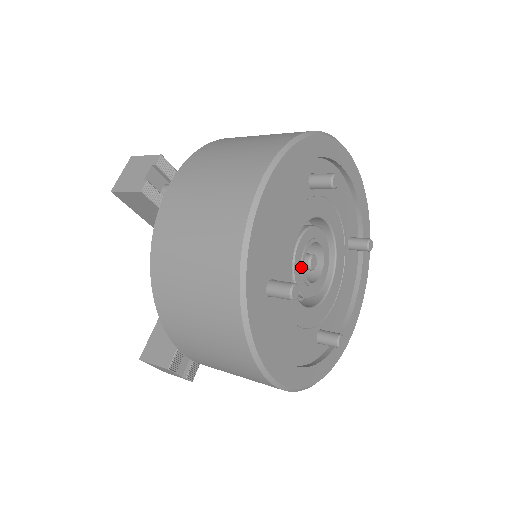
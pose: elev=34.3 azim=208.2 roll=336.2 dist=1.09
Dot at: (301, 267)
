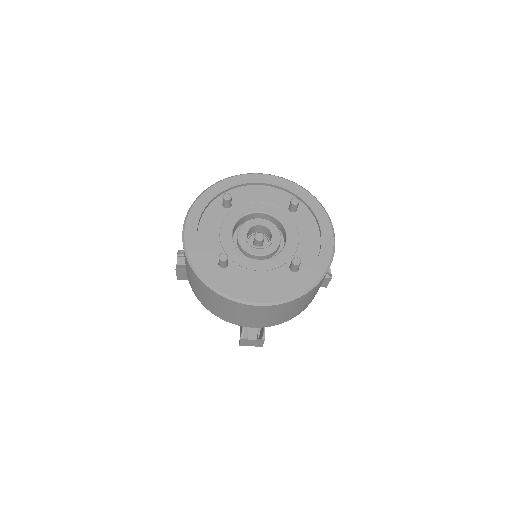
Dot at: (248, 244)
